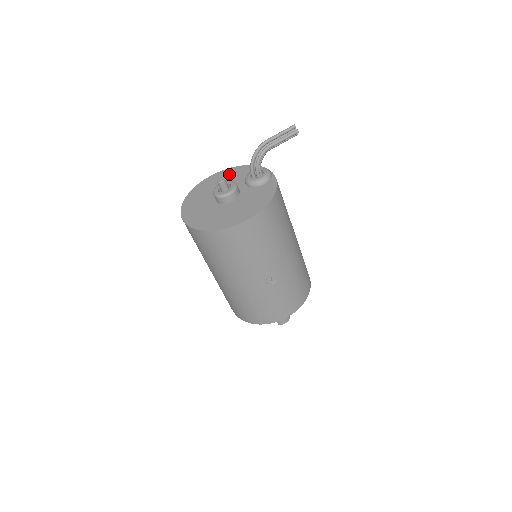
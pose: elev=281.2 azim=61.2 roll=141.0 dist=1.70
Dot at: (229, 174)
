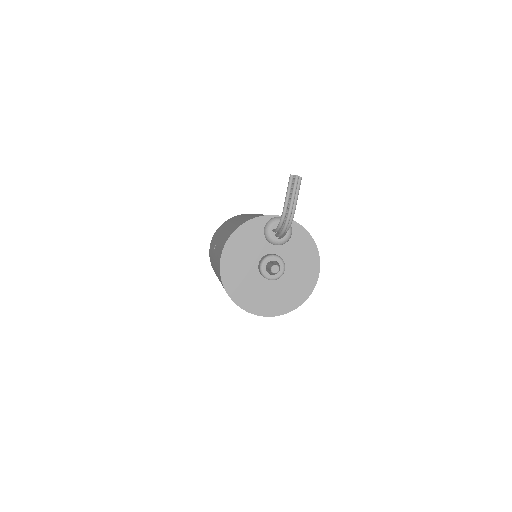
Dot at: (240, 244)
